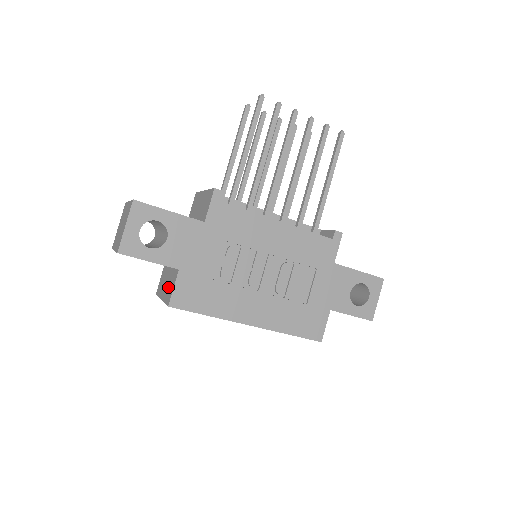
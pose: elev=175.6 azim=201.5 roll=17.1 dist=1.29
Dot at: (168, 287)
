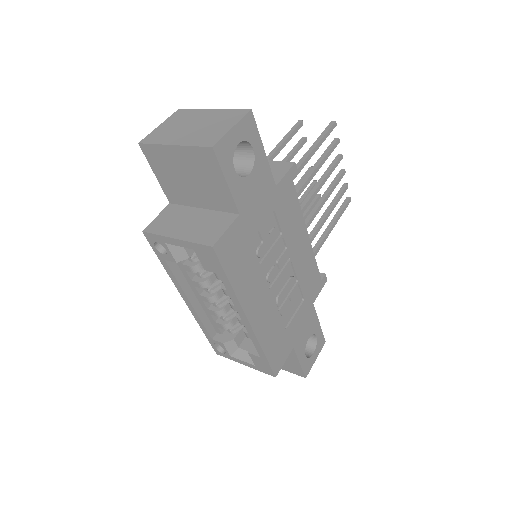
Dot at: (202, 227)
